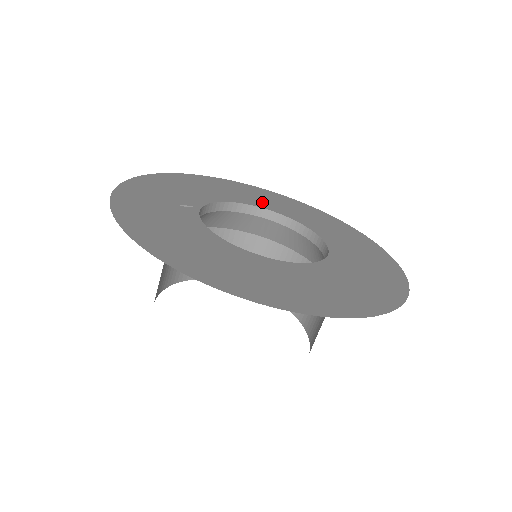
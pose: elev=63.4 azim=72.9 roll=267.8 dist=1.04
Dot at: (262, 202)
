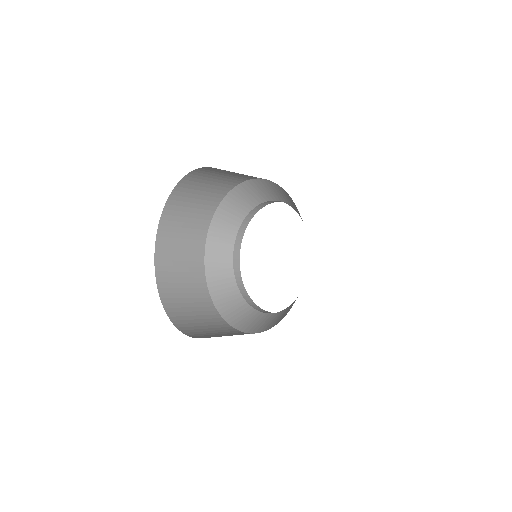
Dot at: occluded
